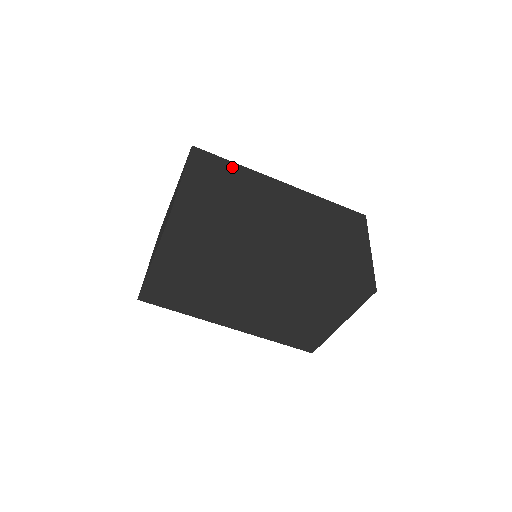
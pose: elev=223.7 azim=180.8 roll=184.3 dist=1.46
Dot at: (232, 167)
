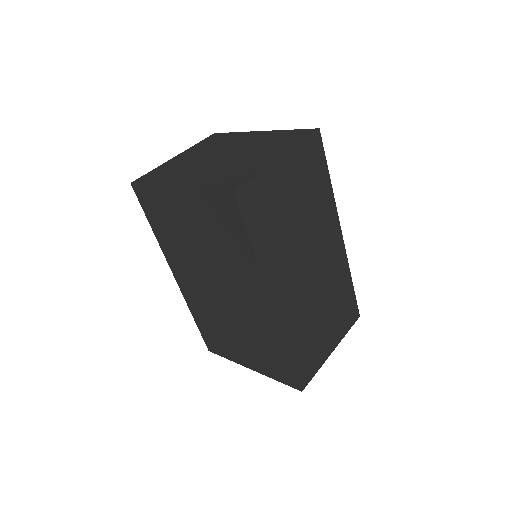
Dot at: (325, 183)
